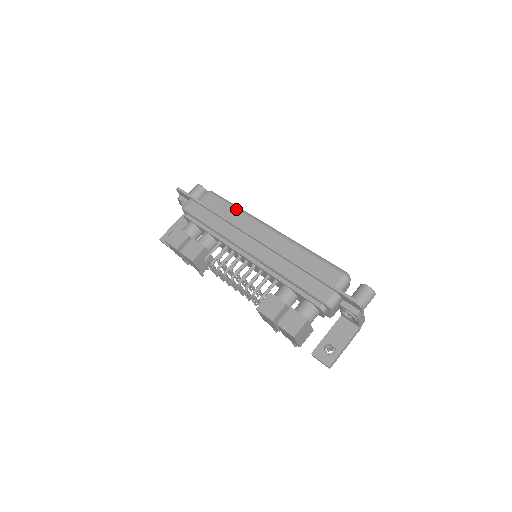
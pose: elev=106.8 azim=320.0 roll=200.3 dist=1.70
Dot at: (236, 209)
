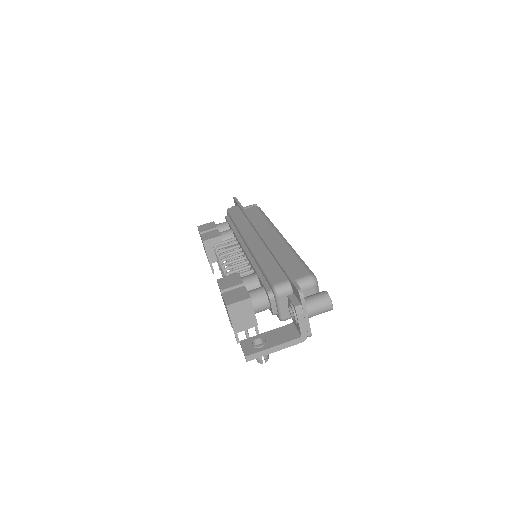
Dot at: (265, 218)
